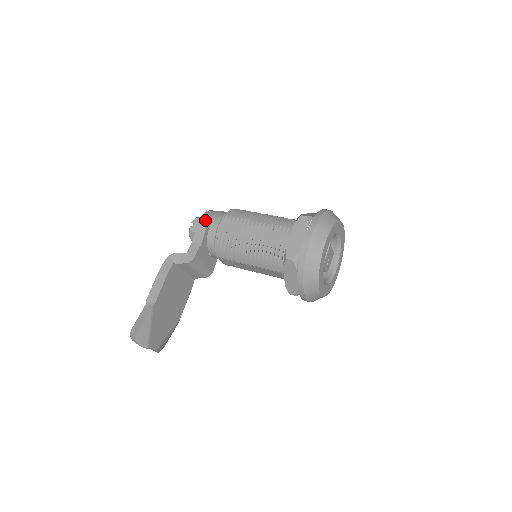
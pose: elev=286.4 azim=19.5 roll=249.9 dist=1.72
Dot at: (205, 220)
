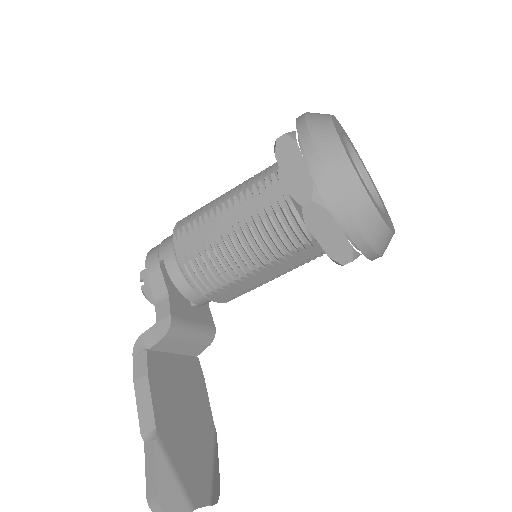
Dot at: (153, 260)
